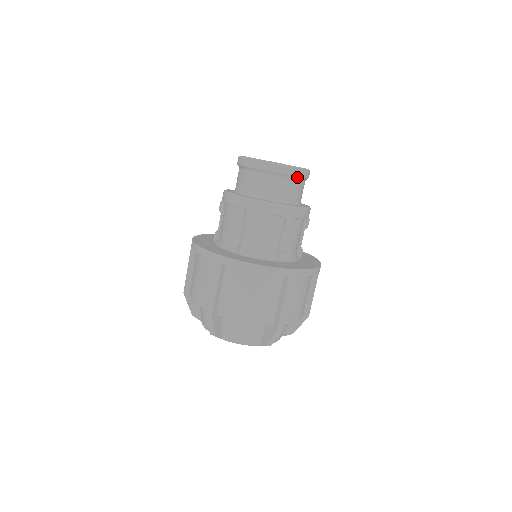
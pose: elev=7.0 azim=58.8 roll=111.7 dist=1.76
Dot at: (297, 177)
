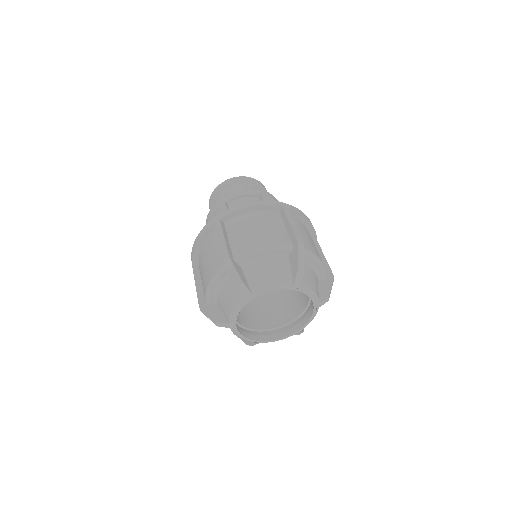
Dot at: occluded
